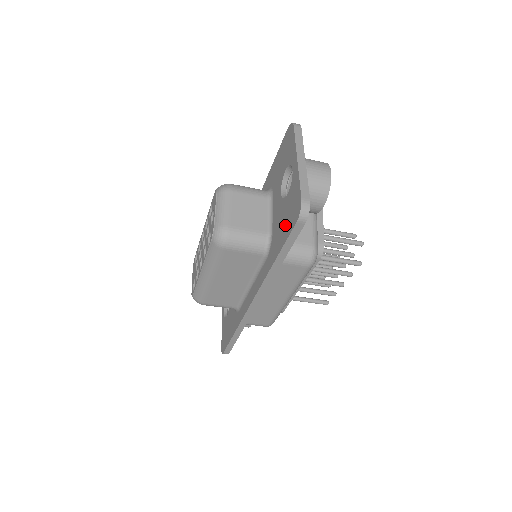
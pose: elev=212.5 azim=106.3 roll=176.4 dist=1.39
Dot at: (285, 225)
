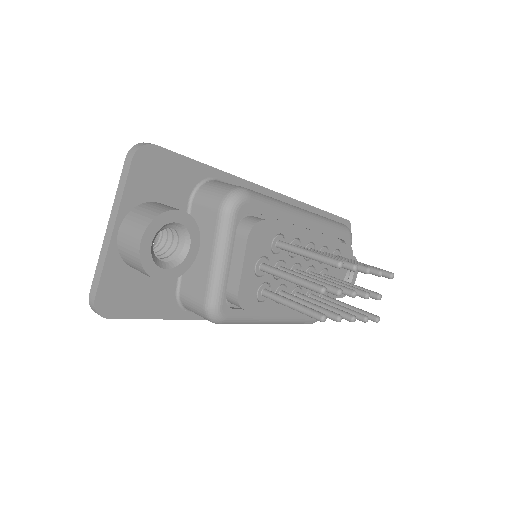
Dot at: occluded
